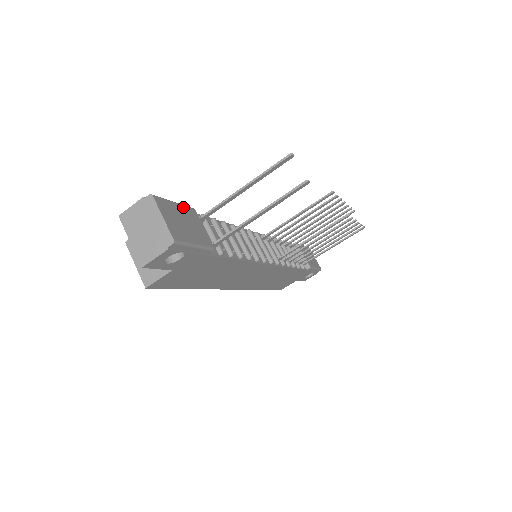
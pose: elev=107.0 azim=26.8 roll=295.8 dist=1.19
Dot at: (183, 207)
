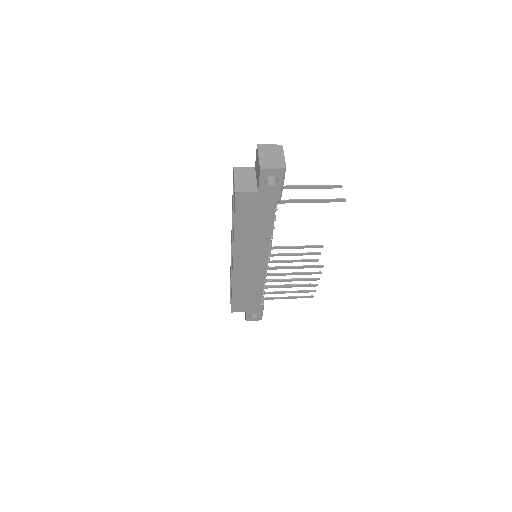
Dot at: occluded
